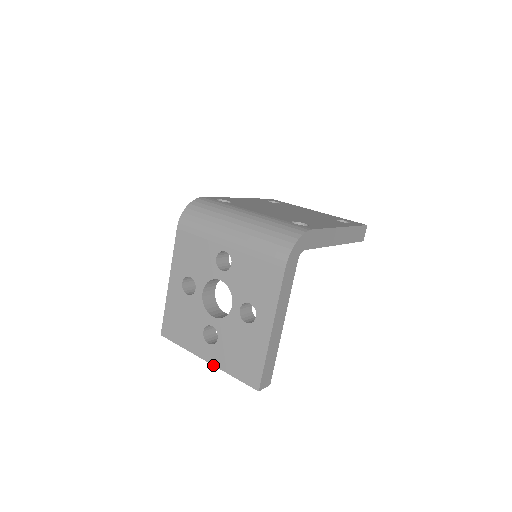
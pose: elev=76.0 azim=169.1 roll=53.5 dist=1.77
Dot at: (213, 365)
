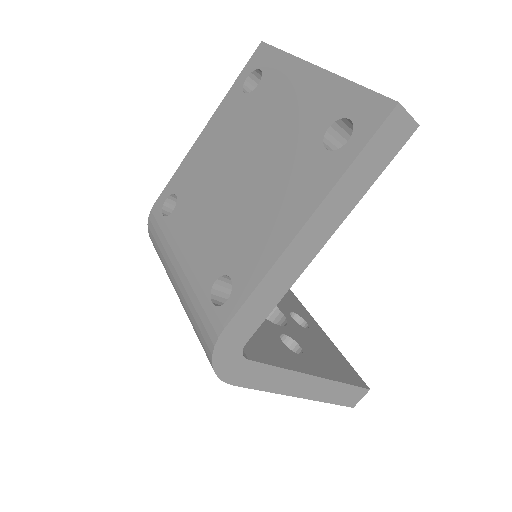
Dot at: occluded
